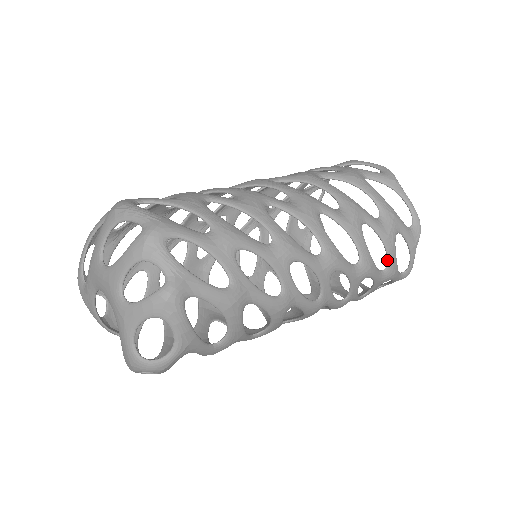
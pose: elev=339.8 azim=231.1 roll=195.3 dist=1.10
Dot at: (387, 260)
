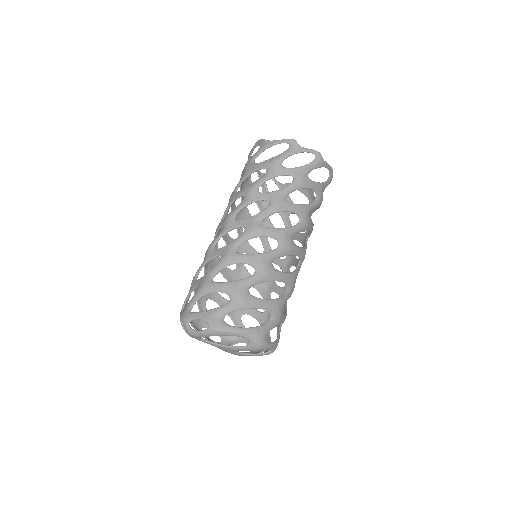
Dot at: occluded
